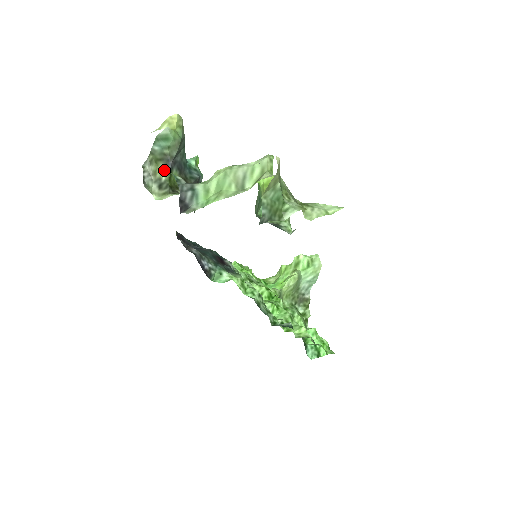
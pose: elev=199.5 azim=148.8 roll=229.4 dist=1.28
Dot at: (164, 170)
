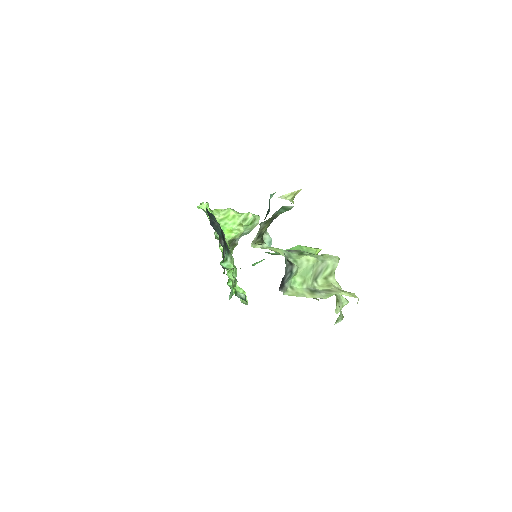
Dot at: (268, 226)
